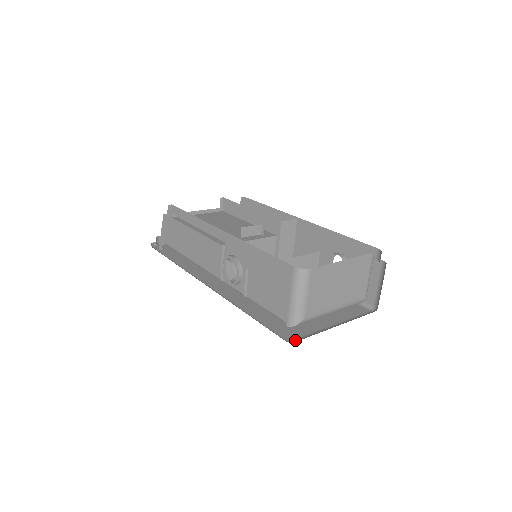
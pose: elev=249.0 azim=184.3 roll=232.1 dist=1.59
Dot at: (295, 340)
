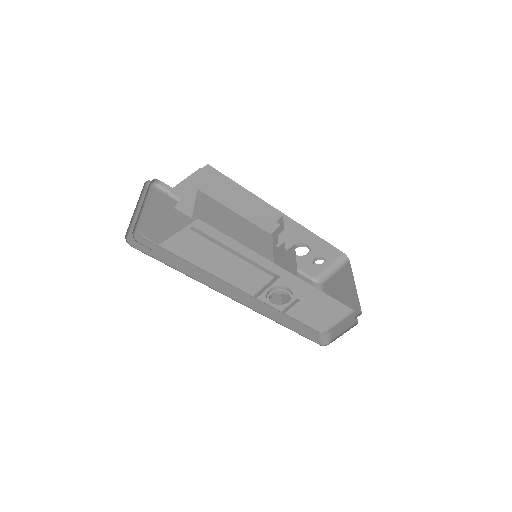
Dot at: (321, 341)
